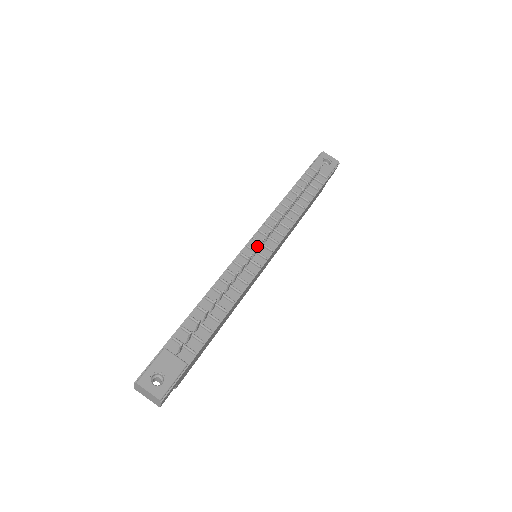
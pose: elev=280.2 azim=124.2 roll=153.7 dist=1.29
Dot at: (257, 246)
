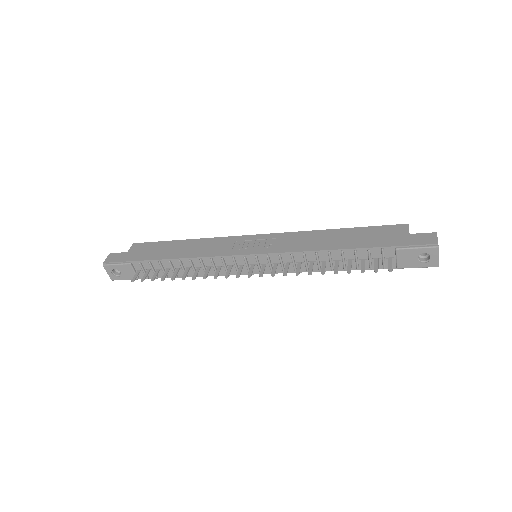
Dot at: (237, 277)
